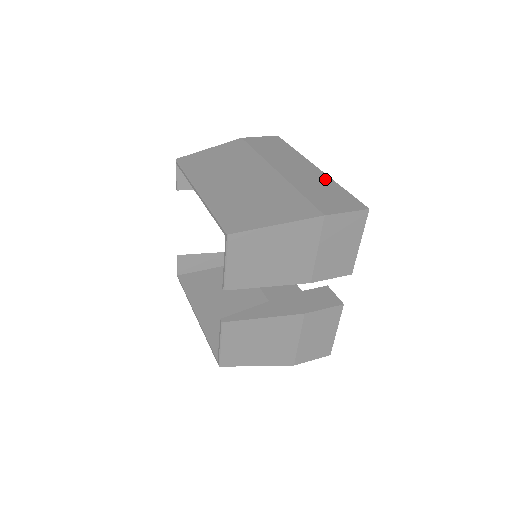
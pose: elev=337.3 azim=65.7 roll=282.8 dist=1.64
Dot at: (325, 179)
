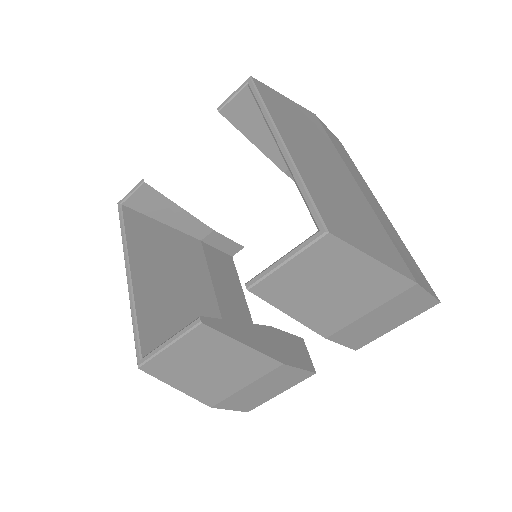
Dot at: (396, 232)
